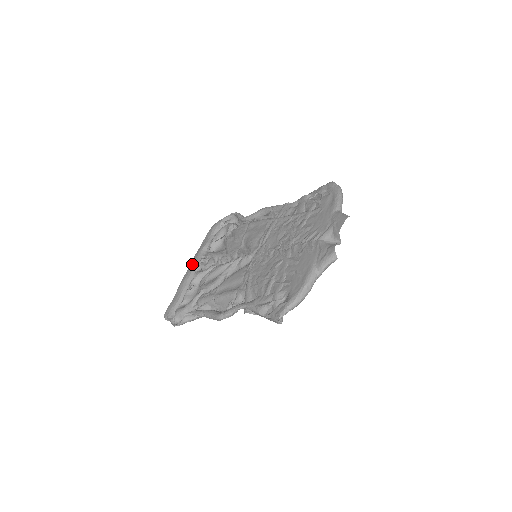
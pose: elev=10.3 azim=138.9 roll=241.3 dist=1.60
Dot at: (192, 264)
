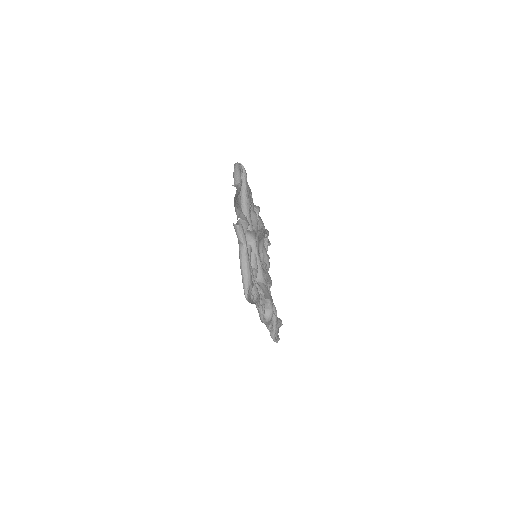
Dot at: occluded
